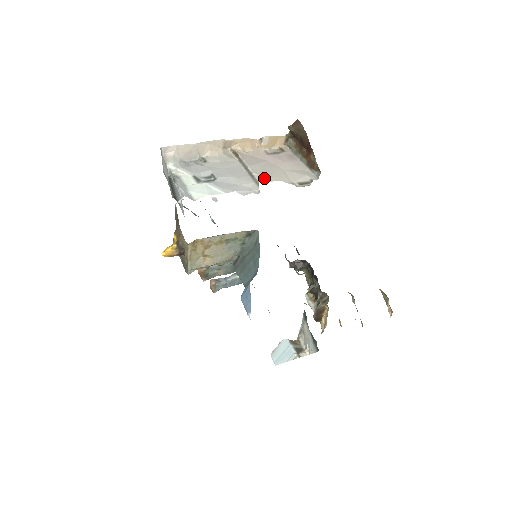
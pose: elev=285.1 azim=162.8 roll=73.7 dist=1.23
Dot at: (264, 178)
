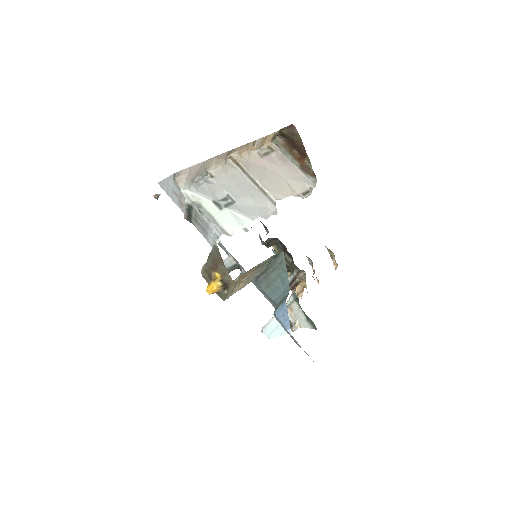
Dot at: (277, 195)
